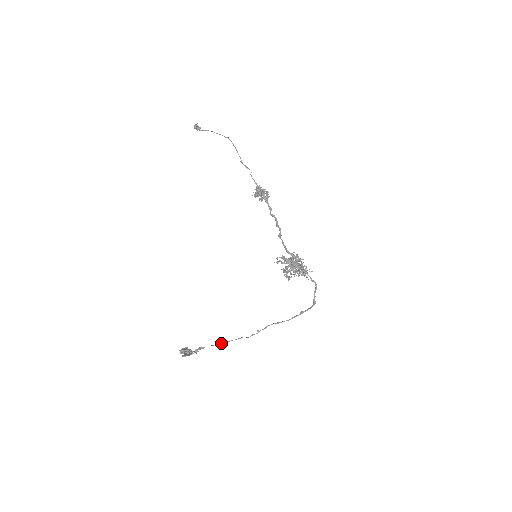
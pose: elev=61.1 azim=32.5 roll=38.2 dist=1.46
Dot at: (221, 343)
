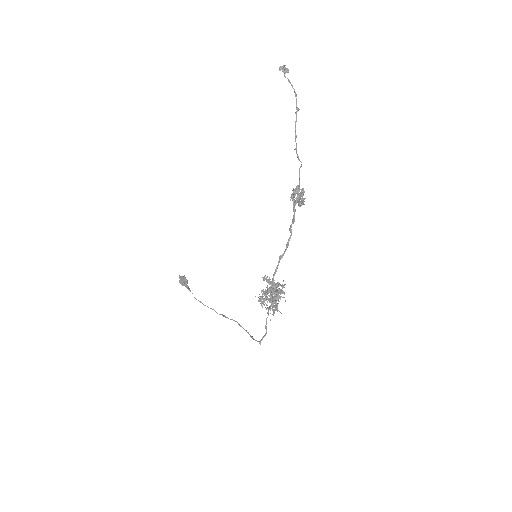
Dot at: (199, 301)
